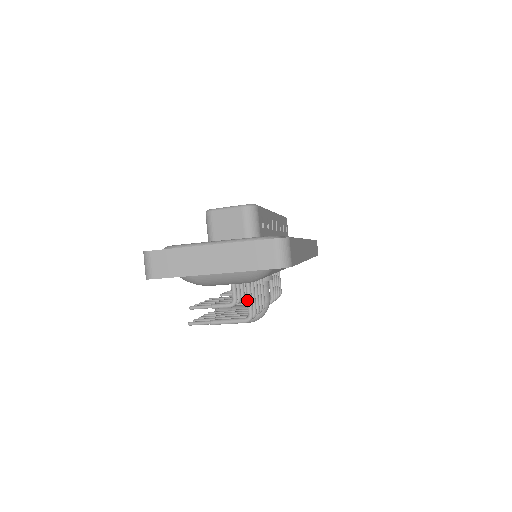
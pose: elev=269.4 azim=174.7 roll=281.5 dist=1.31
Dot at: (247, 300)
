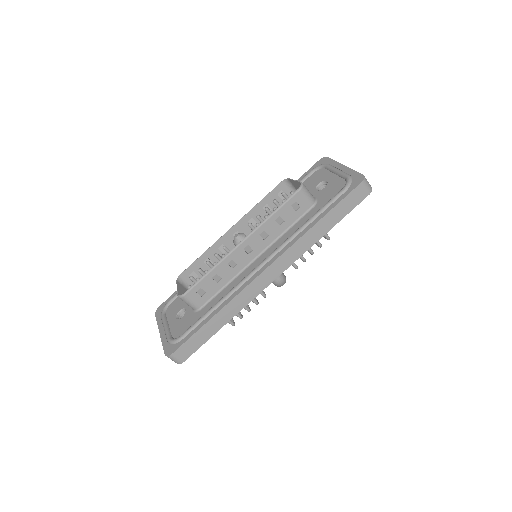
Dot at: occluded
